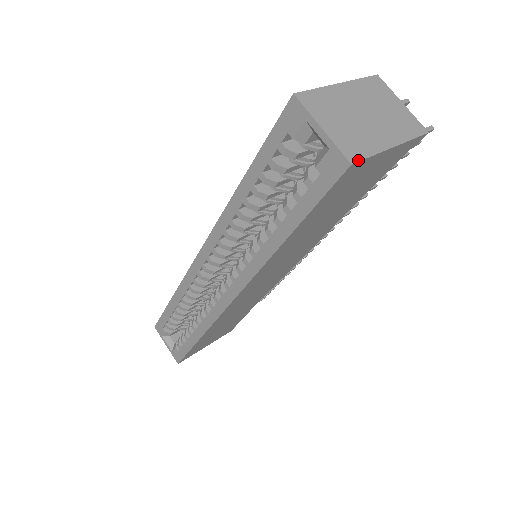
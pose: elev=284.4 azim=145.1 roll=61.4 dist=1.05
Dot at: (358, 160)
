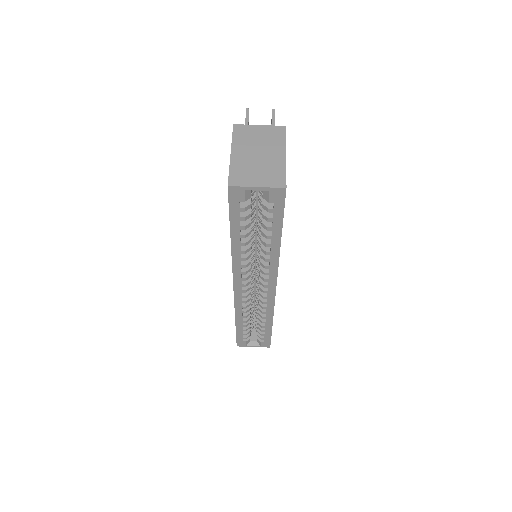
Dot at: (285, 182)
